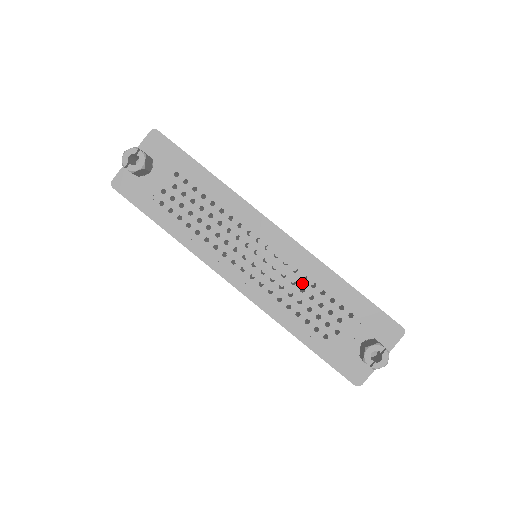
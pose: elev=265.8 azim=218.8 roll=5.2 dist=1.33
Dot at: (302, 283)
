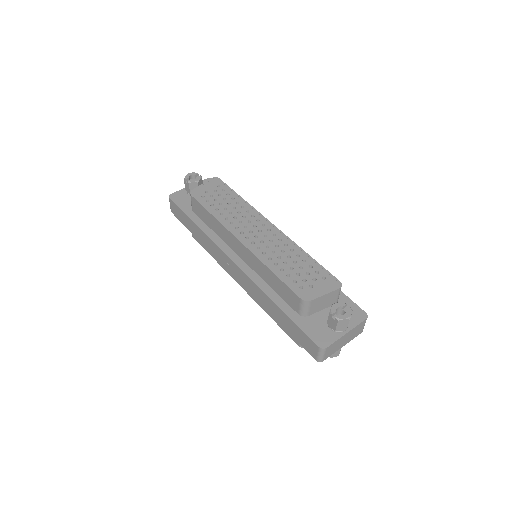
Dot at: (290, 253)
